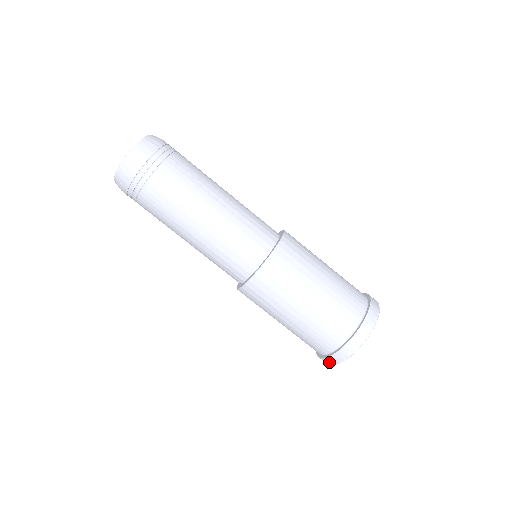
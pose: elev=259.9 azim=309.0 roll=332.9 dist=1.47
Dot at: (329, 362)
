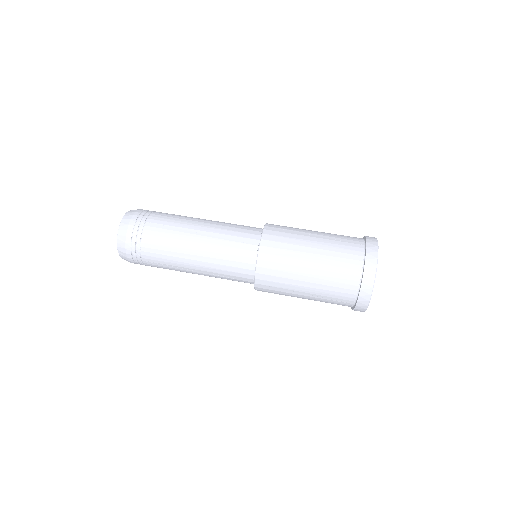
Dot at: (368, 284)
